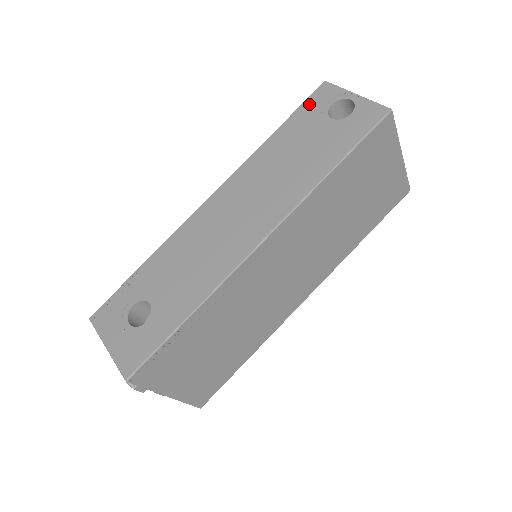
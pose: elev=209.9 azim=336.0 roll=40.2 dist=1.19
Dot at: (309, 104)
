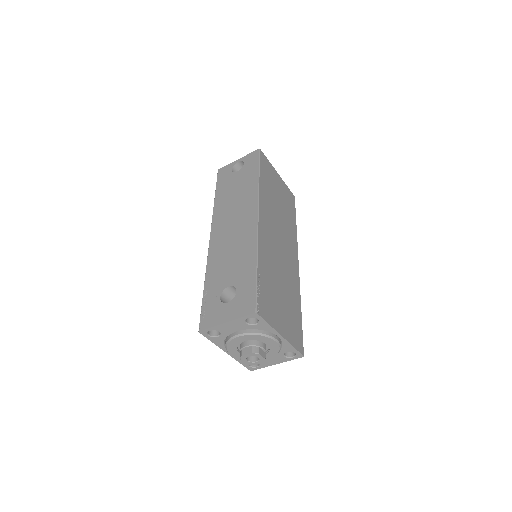
Dot at: (220, 179)
